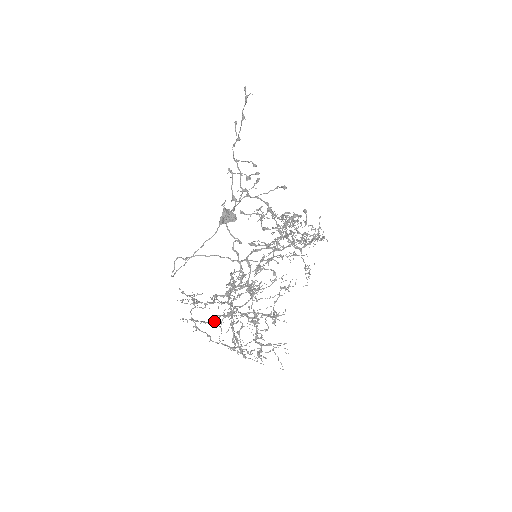
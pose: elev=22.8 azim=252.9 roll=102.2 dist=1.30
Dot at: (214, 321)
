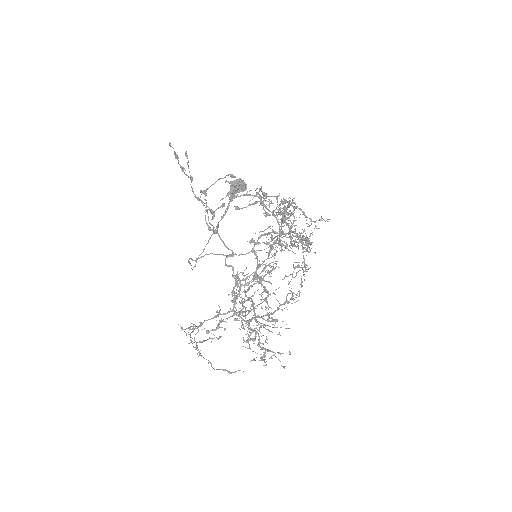
Dot at: occluded
